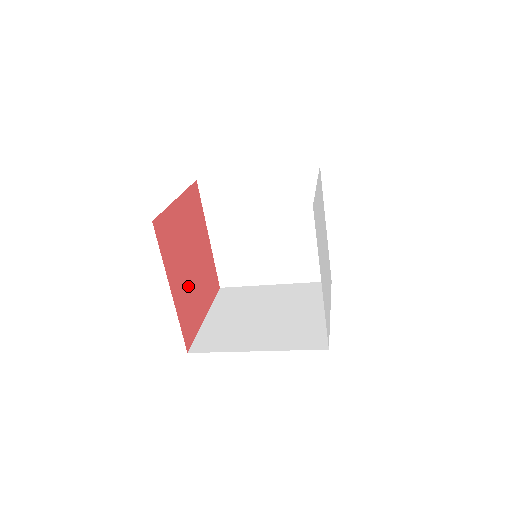
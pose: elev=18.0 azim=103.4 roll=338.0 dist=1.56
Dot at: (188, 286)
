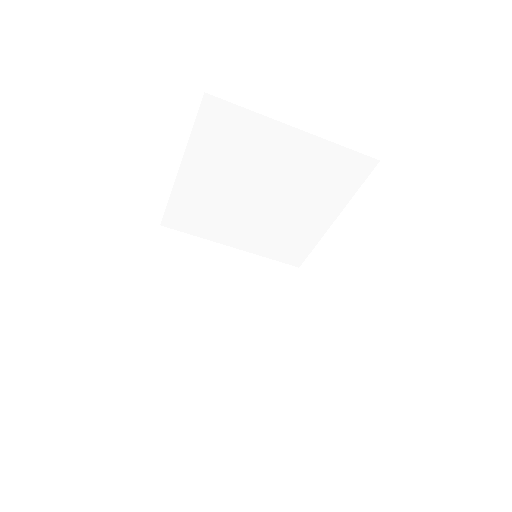
Dot at: occluded
